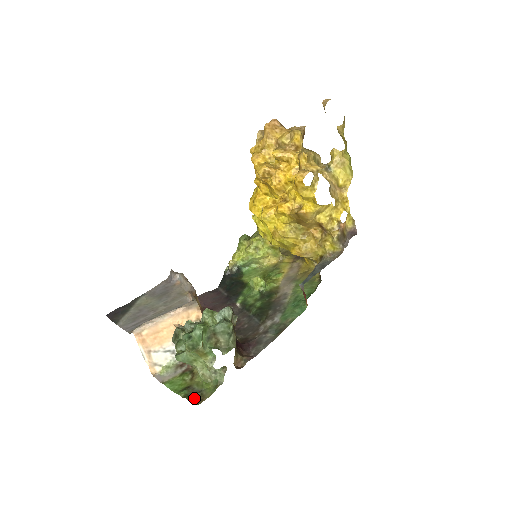
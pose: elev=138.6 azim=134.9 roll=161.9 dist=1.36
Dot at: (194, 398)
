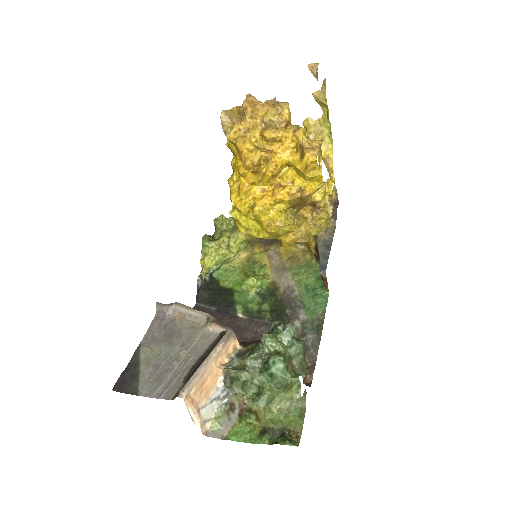
Dot at: (287, 439)
